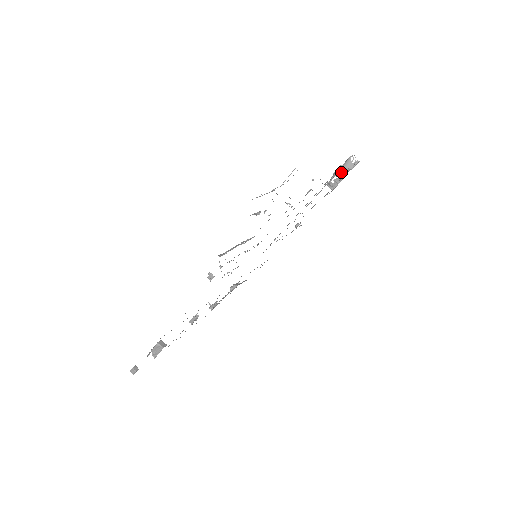
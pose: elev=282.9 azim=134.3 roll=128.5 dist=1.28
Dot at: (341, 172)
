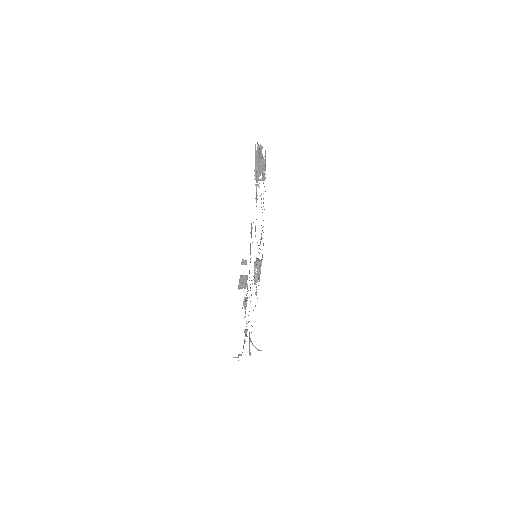
Dot at: (258, 264)
